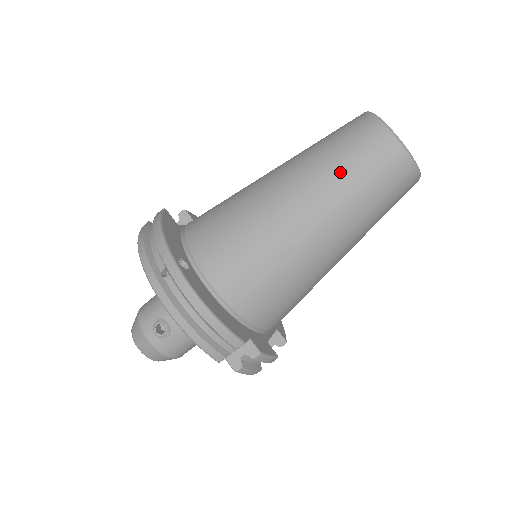
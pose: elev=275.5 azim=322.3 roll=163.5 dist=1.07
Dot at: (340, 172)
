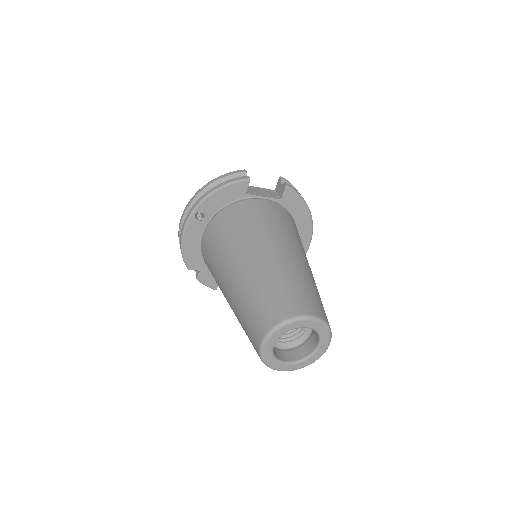
Dot at: (244, 304)
